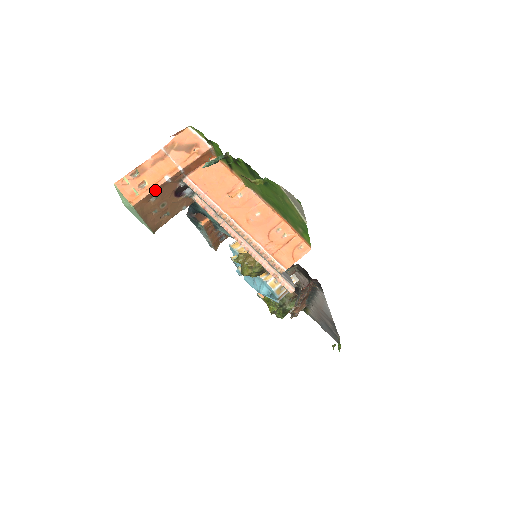
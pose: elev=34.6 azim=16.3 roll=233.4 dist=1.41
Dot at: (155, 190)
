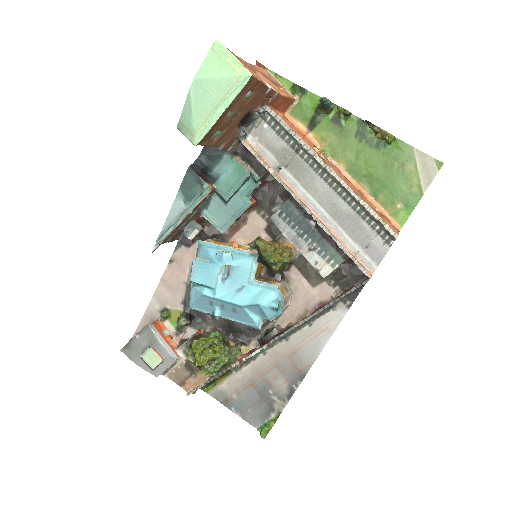
Dot at: (262, 85)
